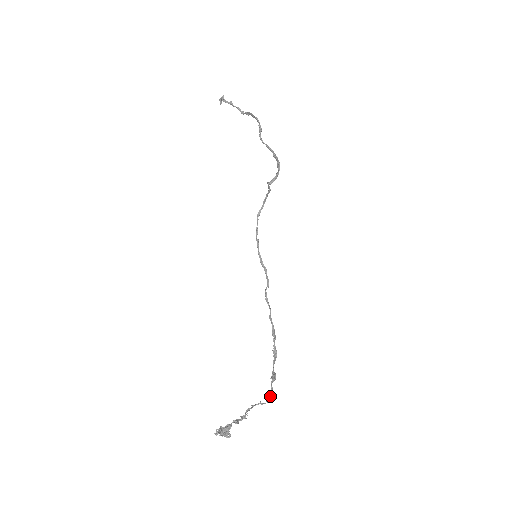
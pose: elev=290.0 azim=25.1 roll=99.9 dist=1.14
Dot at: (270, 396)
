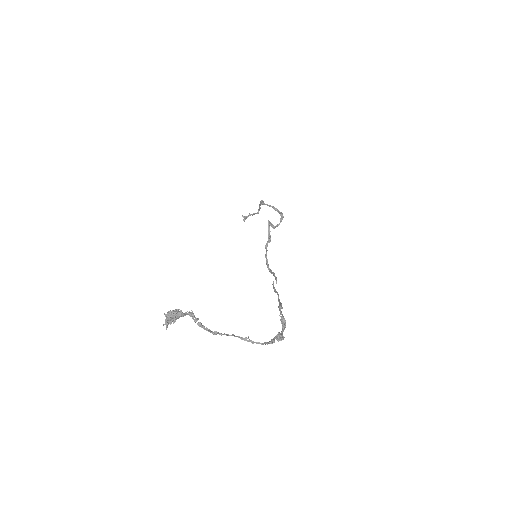
Dot at: (268, 342)
